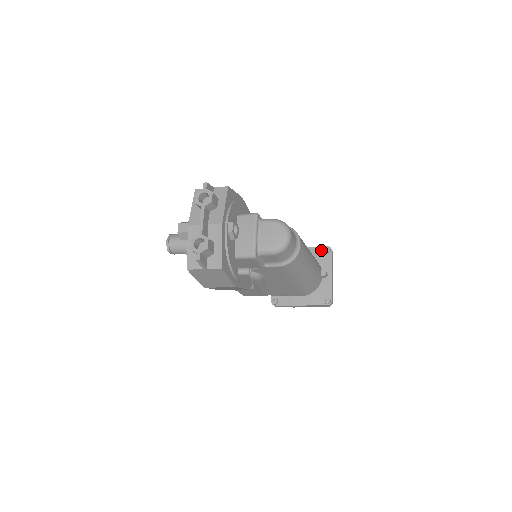
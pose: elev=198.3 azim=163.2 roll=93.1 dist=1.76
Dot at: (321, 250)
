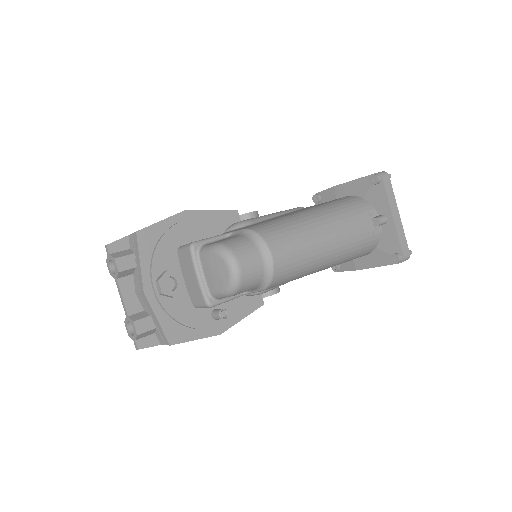
Dot at: (368, 182)
